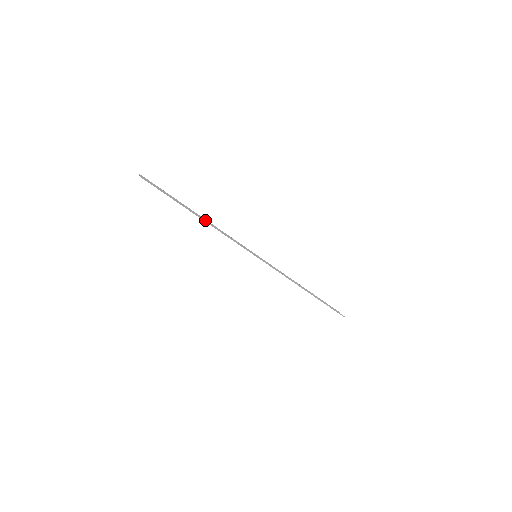
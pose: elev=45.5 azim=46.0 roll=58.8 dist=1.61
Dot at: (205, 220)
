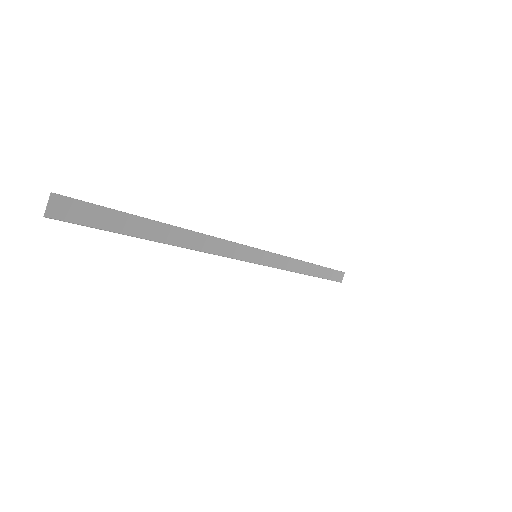
Dot at: (178, 246)
